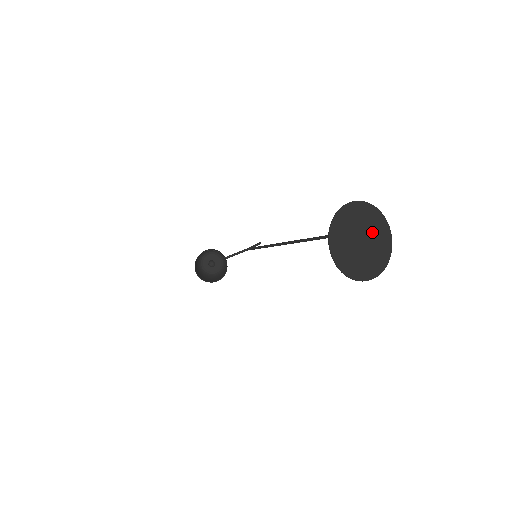
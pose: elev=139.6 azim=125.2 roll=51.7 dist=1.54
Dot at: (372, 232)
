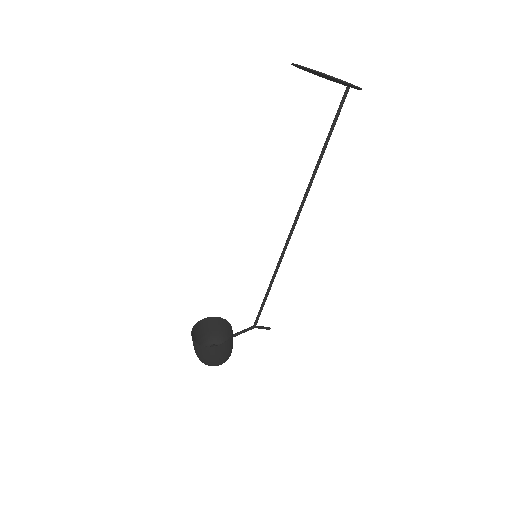
Dot at: occluded
